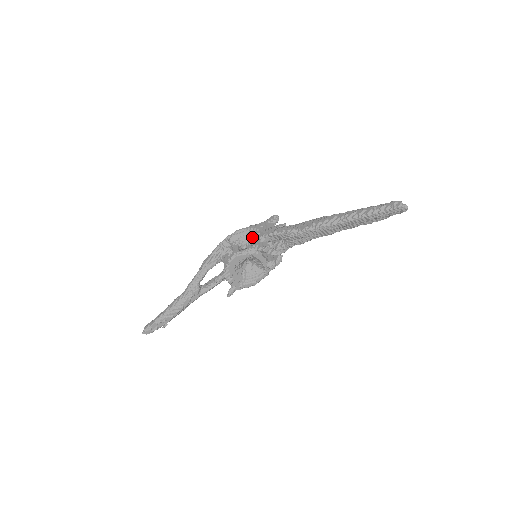
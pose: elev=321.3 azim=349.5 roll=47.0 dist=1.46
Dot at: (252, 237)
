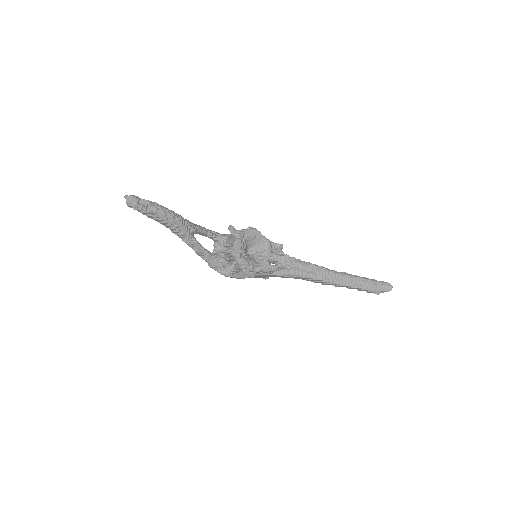
Dot at: occluded
